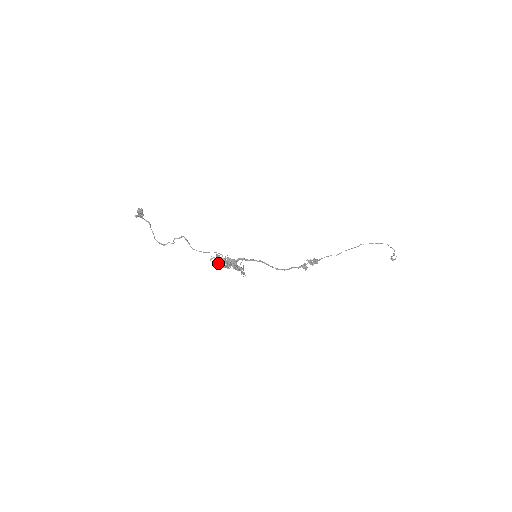
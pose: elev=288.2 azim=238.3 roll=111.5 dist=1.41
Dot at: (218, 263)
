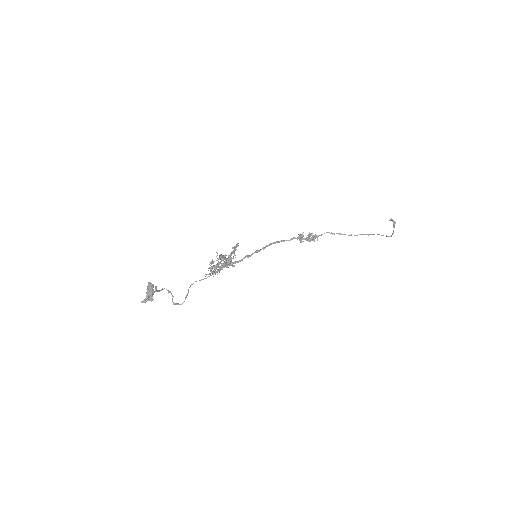
Dot at: (212, 269)
